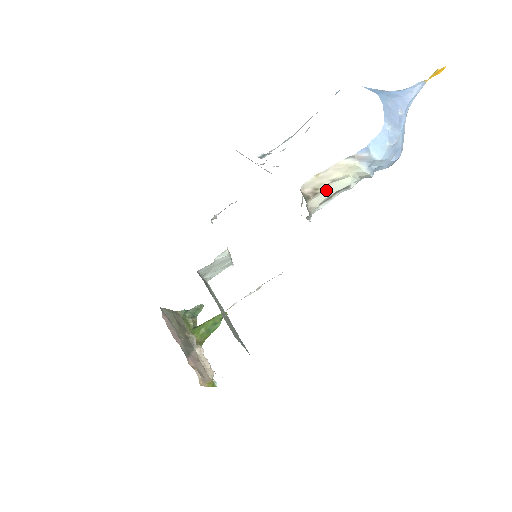
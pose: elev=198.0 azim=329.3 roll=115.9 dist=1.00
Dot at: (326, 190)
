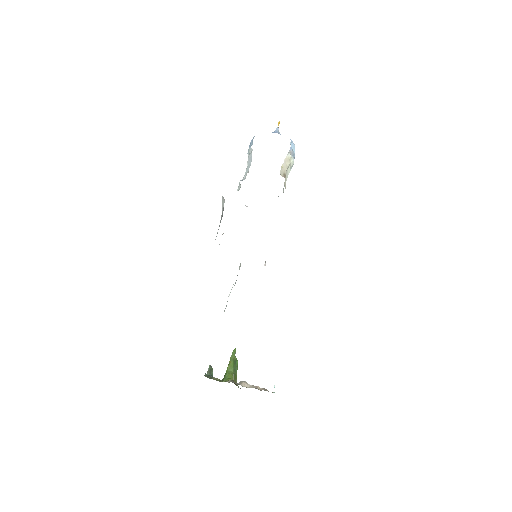
Dot at: (286, 175)
